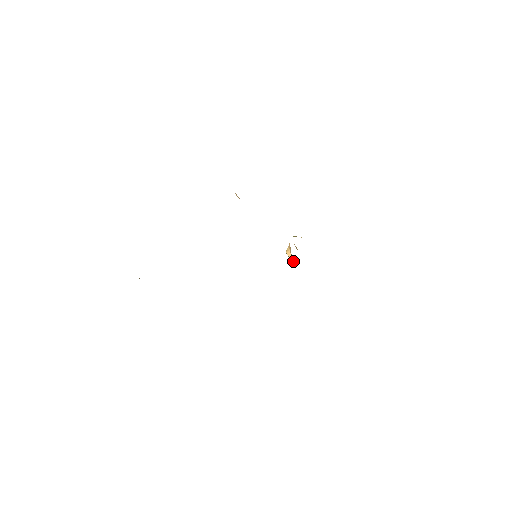
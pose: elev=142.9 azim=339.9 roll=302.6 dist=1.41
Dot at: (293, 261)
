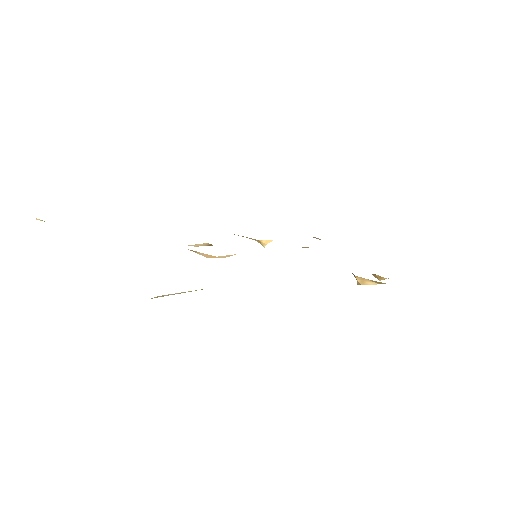
Dot at: occluded
